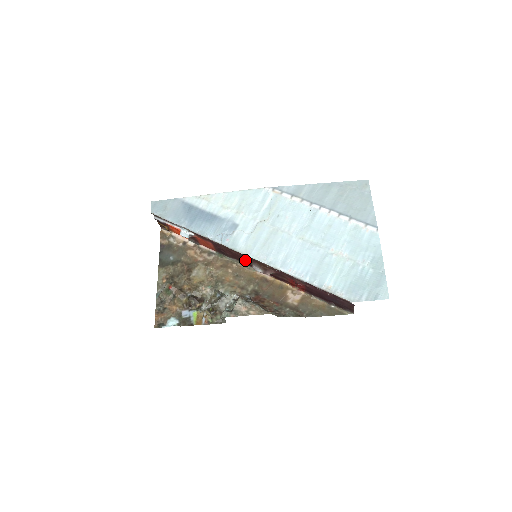
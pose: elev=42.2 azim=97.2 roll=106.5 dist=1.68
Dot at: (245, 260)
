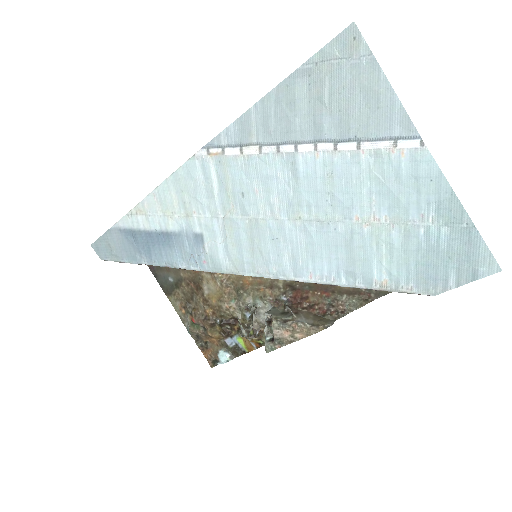
Dot at: occluded
